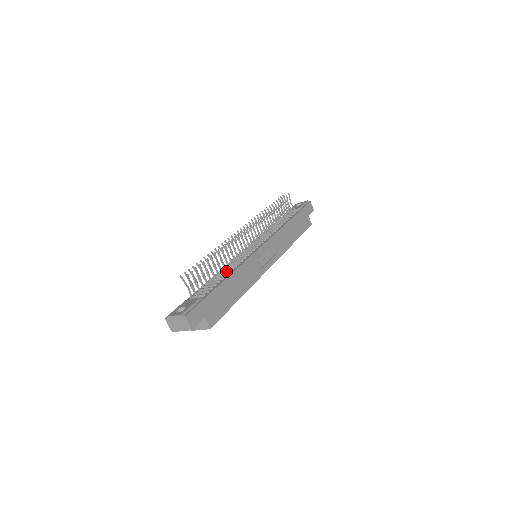
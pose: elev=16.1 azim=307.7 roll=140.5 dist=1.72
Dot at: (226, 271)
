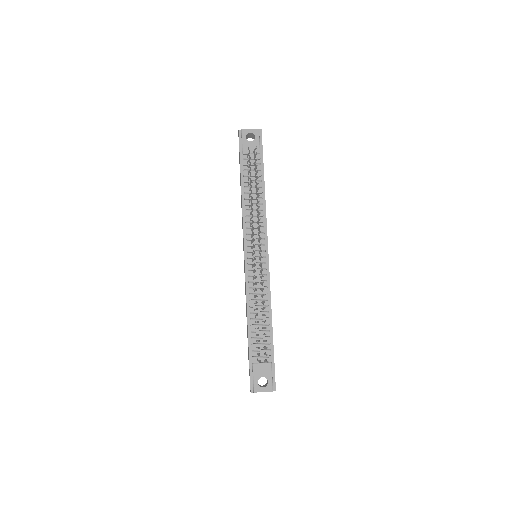
Dot at: (259, 307)
